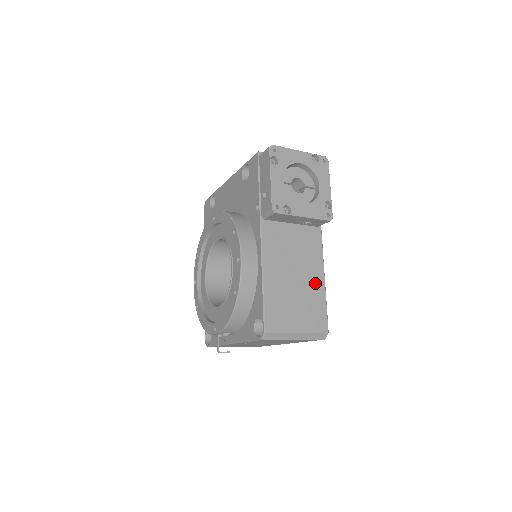
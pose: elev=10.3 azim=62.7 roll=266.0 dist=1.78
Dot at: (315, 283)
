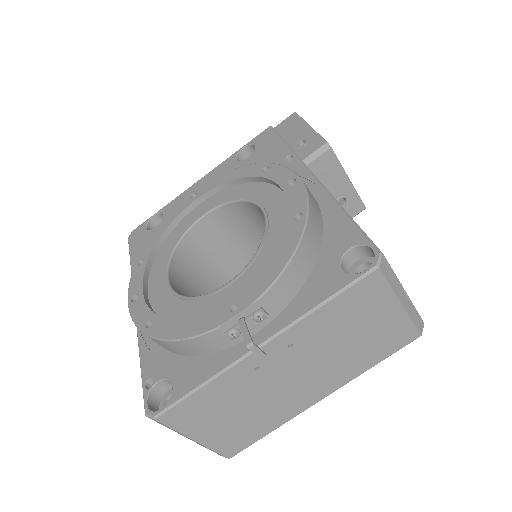
Dot at: occluded
